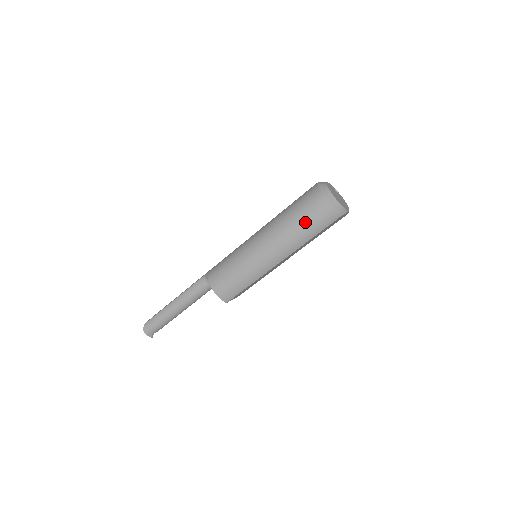
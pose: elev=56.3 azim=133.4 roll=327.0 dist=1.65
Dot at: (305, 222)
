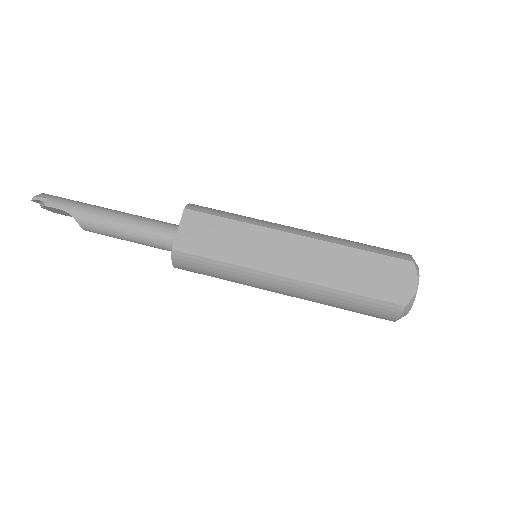
Dot at: occluded
